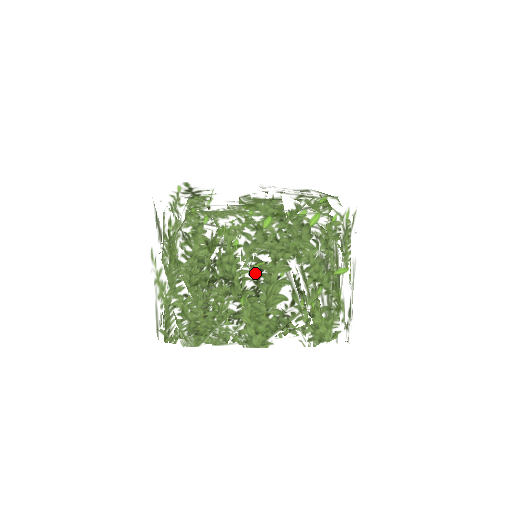
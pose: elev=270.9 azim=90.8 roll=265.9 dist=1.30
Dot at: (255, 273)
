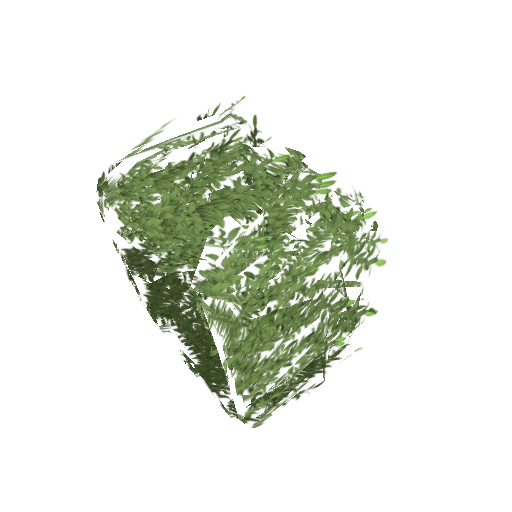
Dot at: (223, 182)
